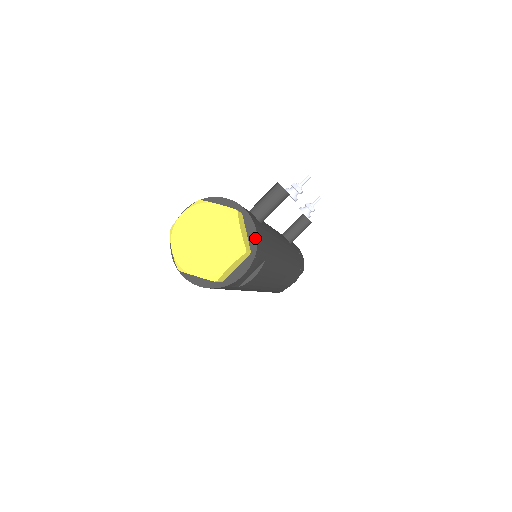
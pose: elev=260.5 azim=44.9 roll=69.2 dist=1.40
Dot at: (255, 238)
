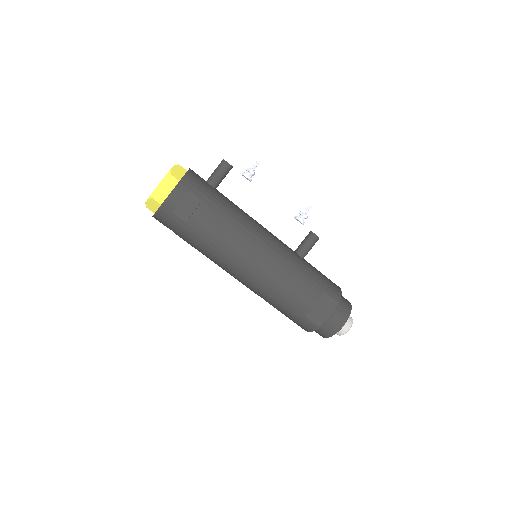
Dot at: (185, 174)
